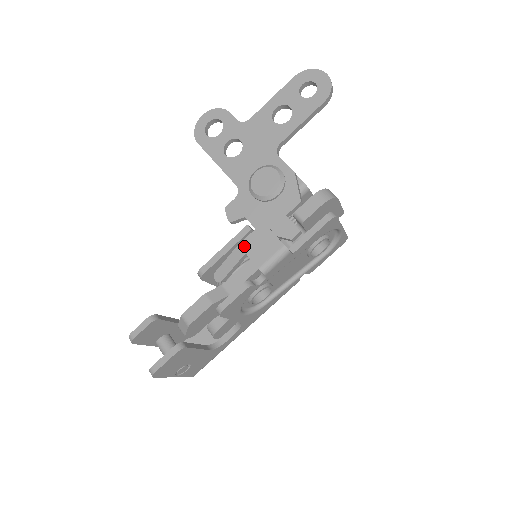
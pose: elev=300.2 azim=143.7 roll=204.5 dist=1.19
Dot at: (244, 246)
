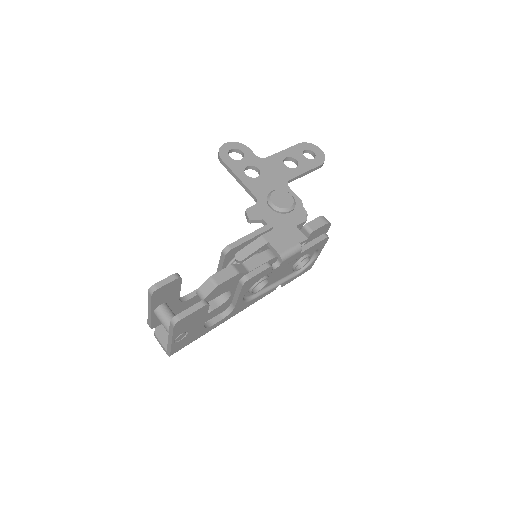
Dot at: (267, 237)
